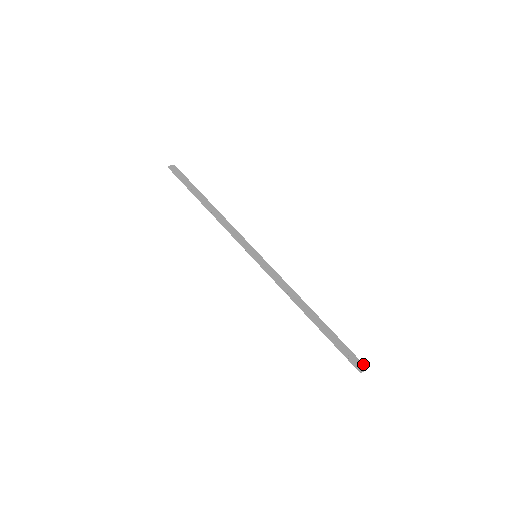
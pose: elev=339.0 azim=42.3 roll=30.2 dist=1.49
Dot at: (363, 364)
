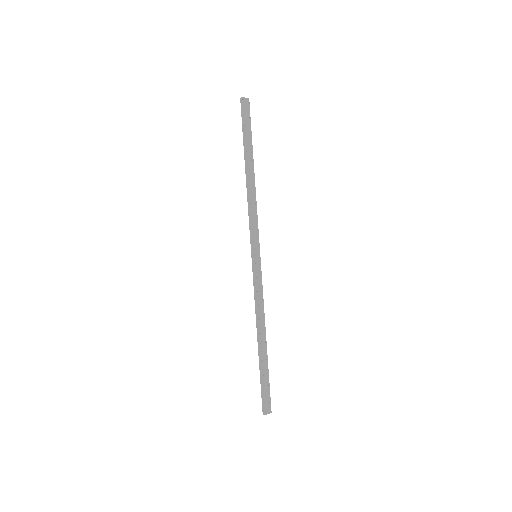
Dot at: occluded
